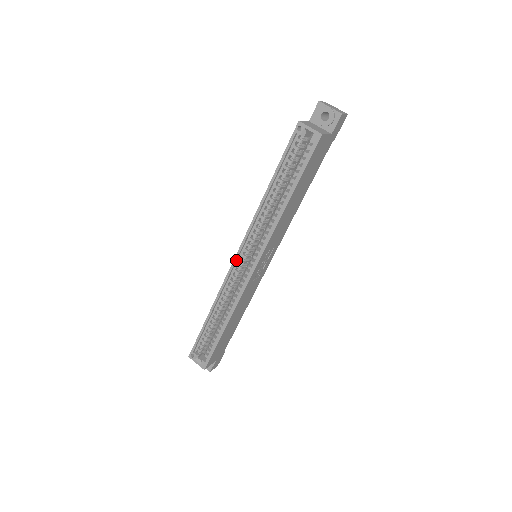
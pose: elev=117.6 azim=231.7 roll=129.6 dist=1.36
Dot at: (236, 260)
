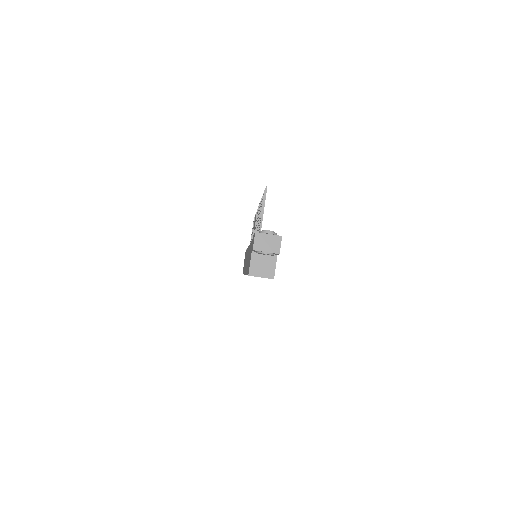
Dot at: occluded
